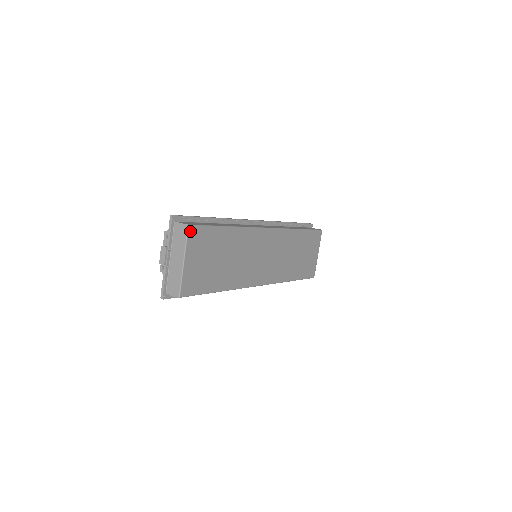
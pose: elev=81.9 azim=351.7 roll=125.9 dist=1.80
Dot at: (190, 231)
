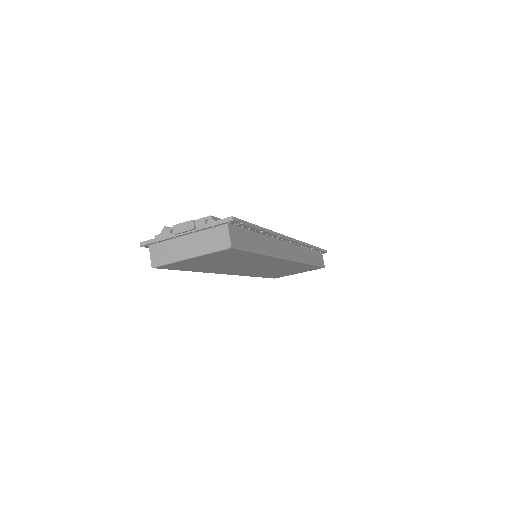
Dot at: (227, 250)
